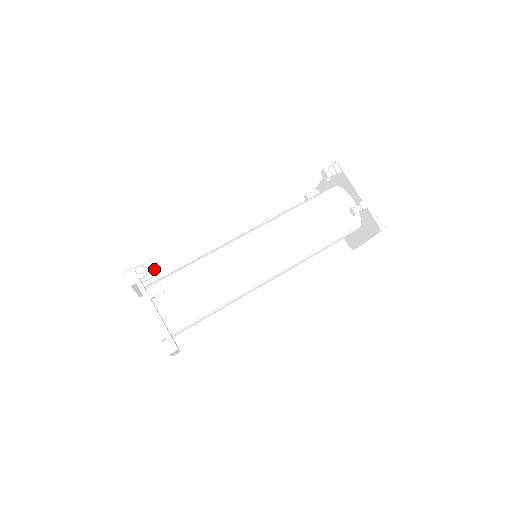
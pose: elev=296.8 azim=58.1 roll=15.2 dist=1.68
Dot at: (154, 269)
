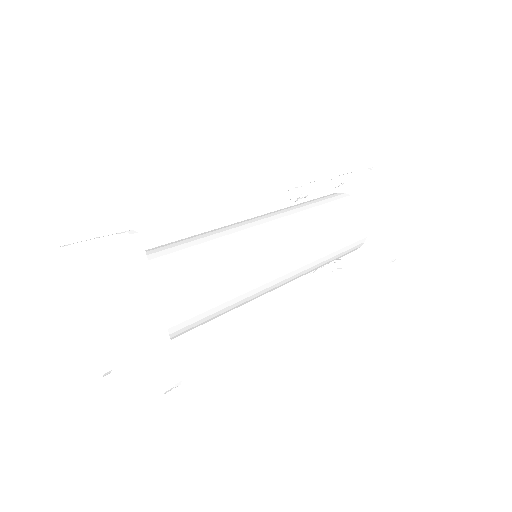
Dot at: occluded
